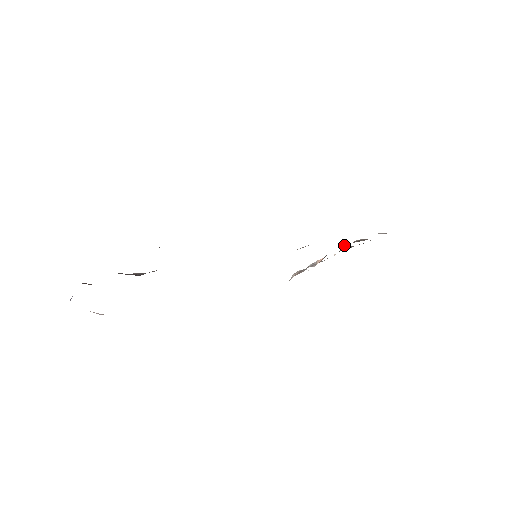
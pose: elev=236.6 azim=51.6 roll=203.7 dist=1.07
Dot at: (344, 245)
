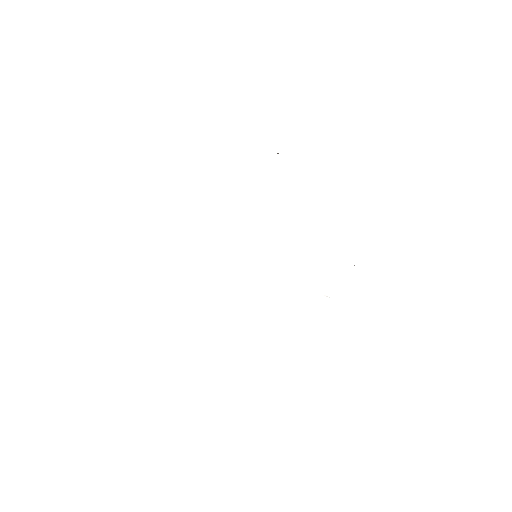
Dot at: occluded
